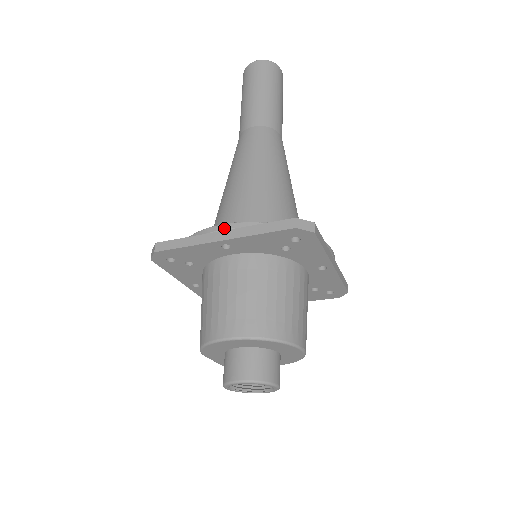
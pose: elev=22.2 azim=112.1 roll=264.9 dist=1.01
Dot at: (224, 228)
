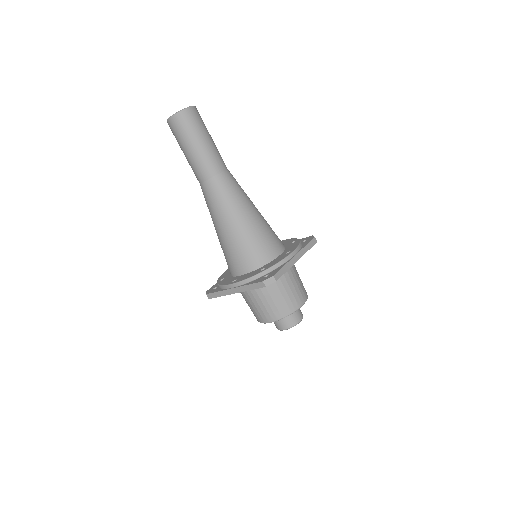
Dot at: (233, 287)
